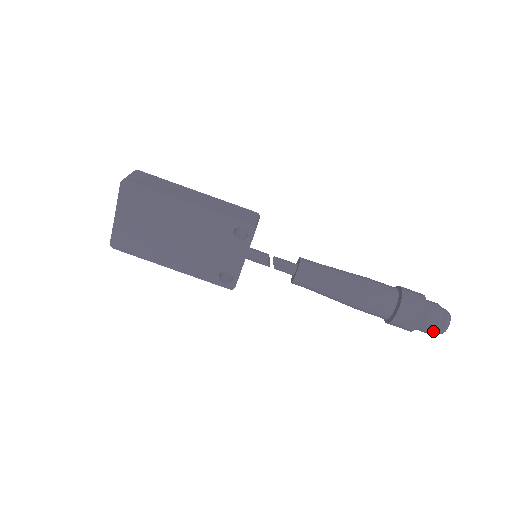
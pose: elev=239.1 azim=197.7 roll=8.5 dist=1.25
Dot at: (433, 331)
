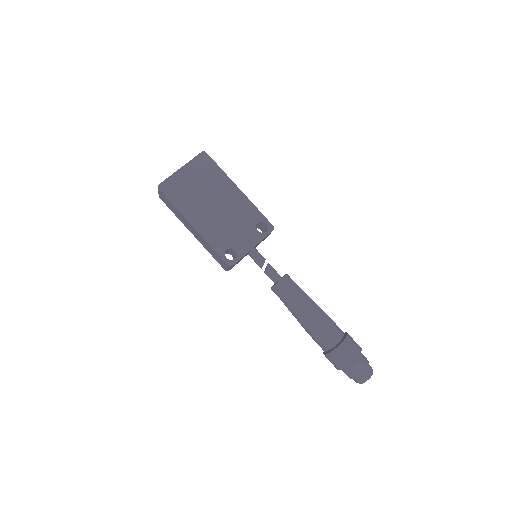
Dot at: (361, 373)
